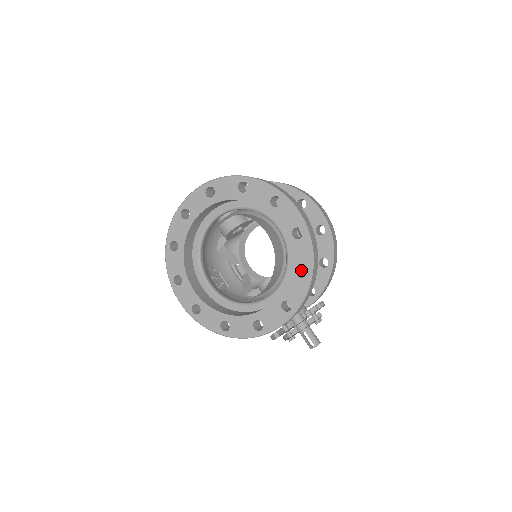
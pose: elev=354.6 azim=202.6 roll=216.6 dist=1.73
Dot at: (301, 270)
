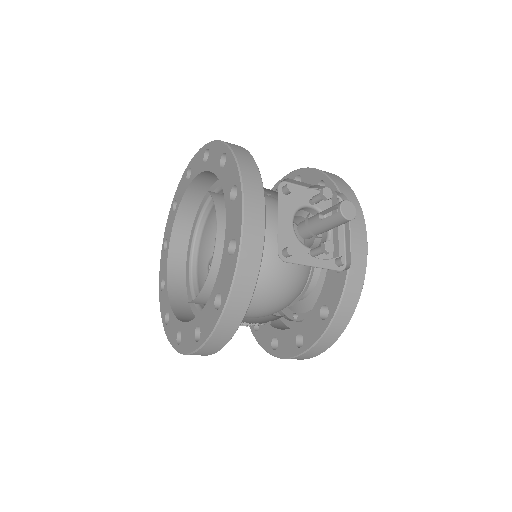
Dot at: occluded
